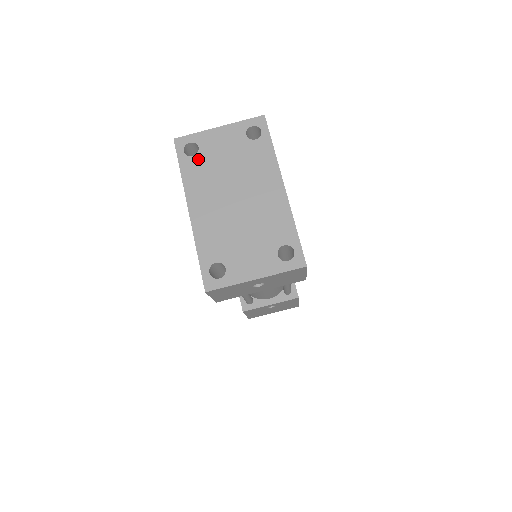
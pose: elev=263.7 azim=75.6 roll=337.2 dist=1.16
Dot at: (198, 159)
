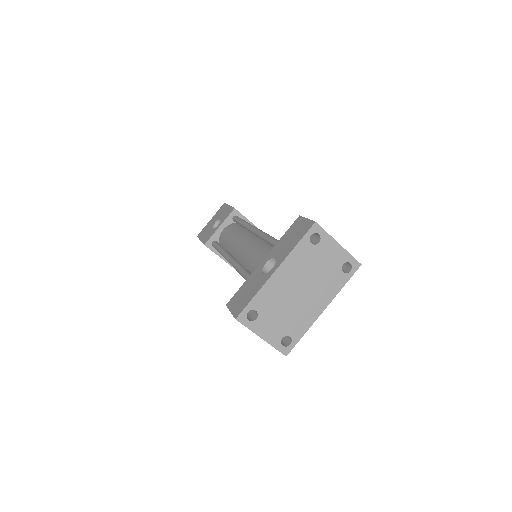
Dot at: (311, 249)
